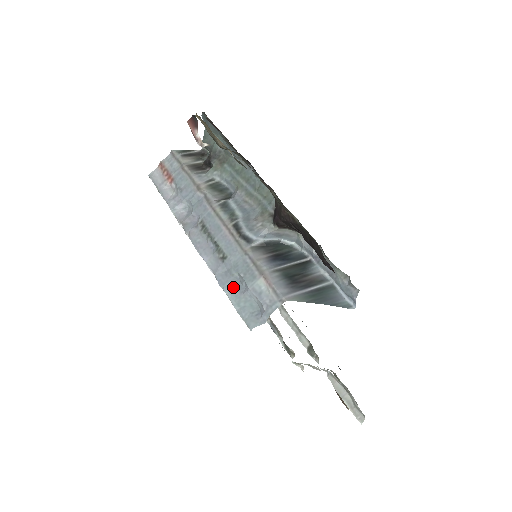
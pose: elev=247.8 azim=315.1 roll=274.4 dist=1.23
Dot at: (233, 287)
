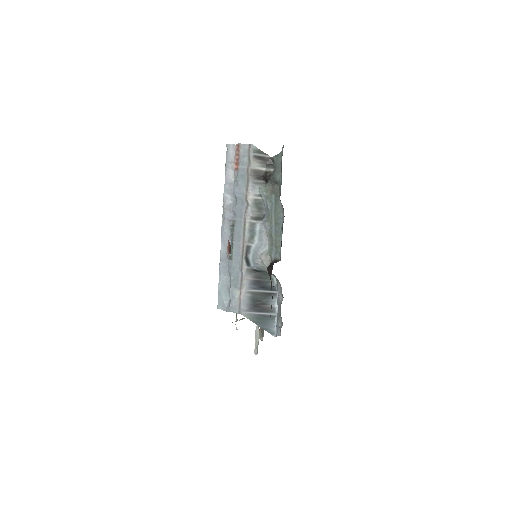
Dot at: (224, 278)
